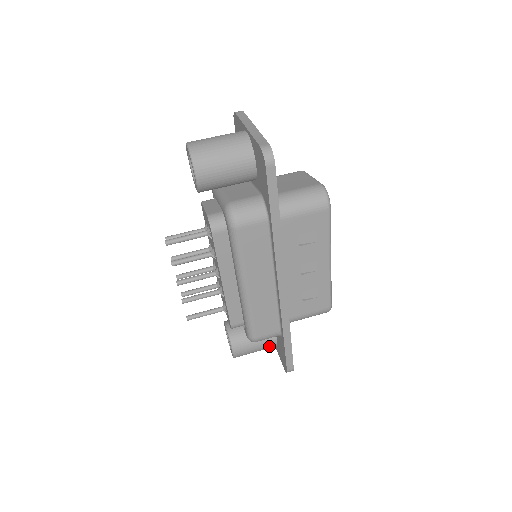
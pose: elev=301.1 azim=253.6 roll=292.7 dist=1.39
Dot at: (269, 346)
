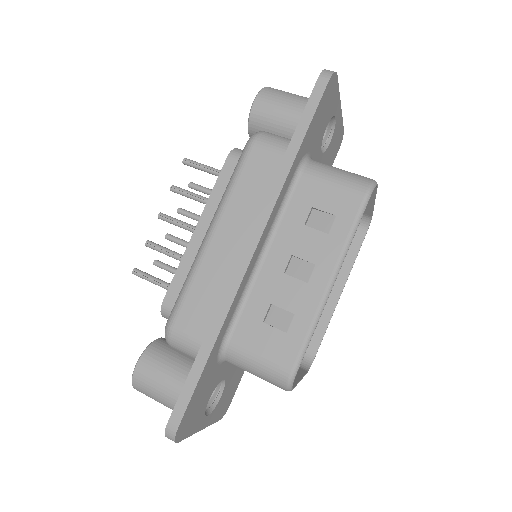
Dot at: occluded
